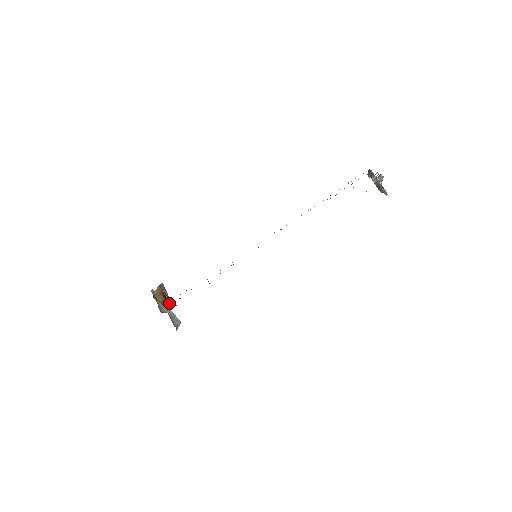
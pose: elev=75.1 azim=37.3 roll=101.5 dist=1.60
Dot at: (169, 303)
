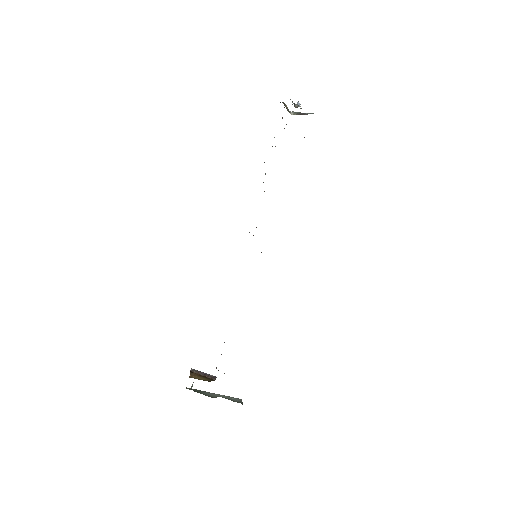
Dot at: (213, 379)
